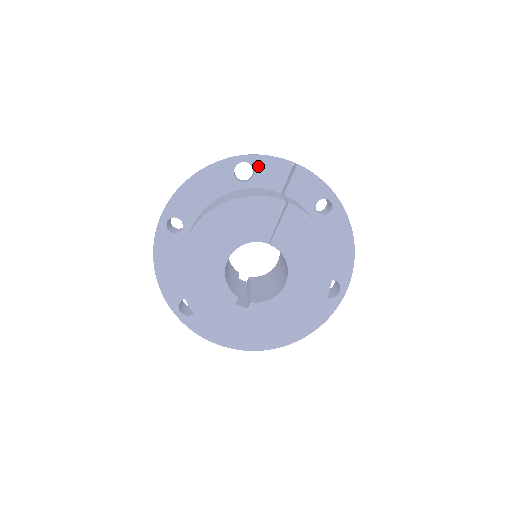
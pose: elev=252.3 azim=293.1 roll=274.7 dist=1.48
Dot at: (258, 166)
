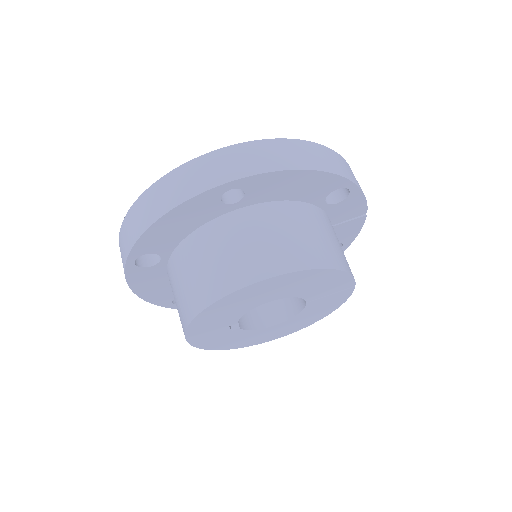
Dot at: (350, 199)
